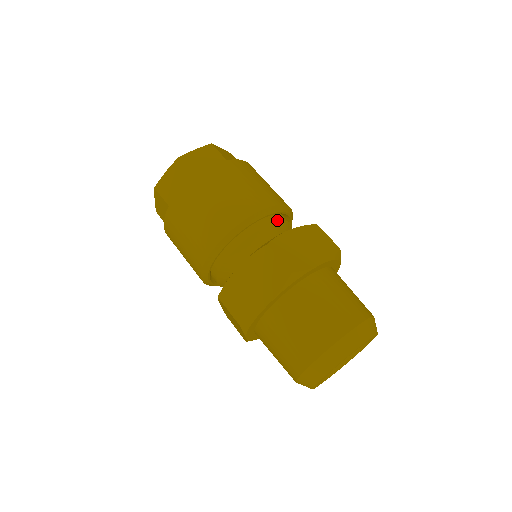
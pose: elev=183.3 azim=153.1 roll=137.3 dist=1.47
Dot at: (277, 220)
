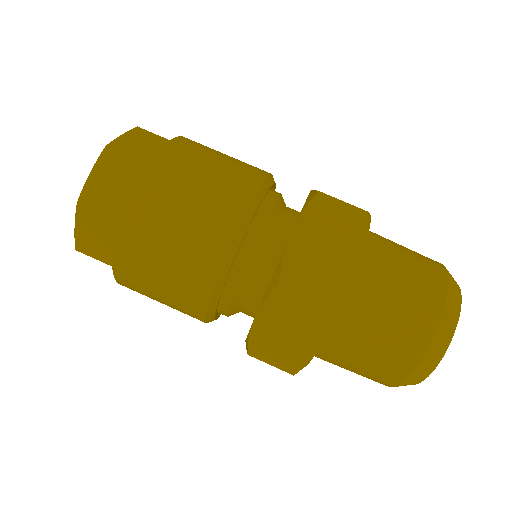
Dot at: (264, 216)
